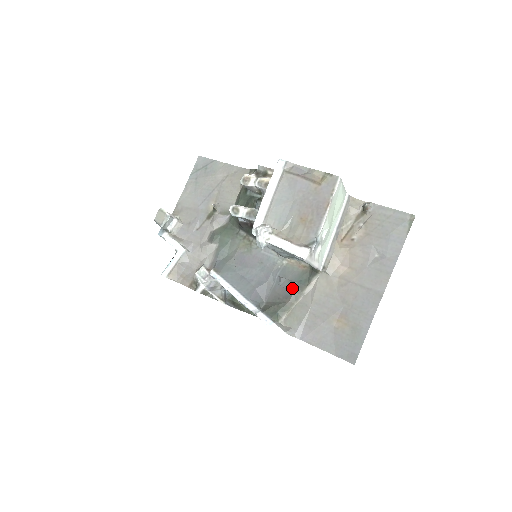
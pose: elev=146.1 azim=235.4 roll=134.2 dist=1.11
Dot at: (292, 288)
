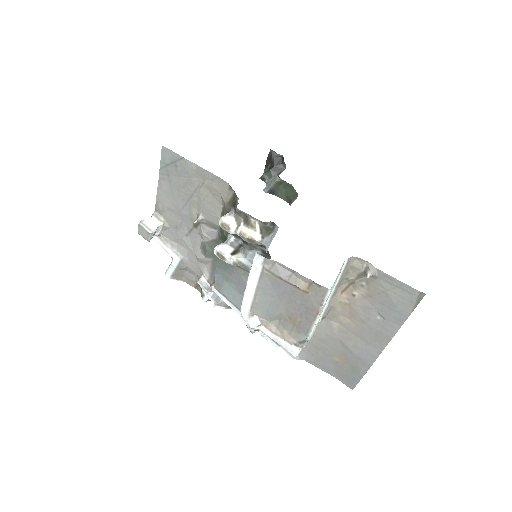
Dot at: occluded
